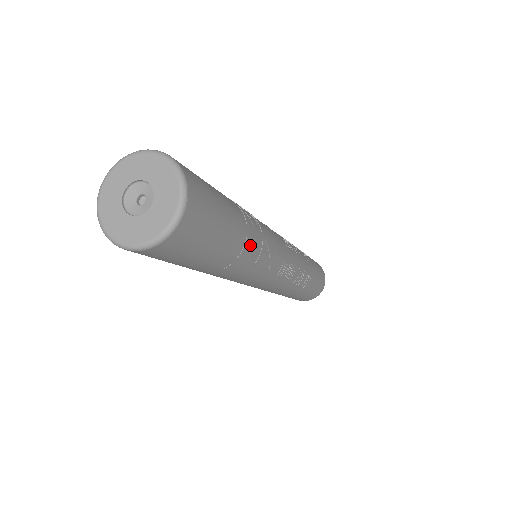
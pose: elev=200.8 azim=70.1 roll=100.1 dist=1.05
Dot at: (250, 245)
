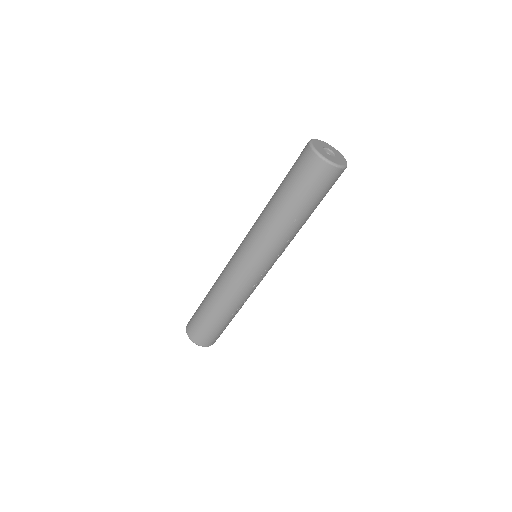
Dot at: occluded
